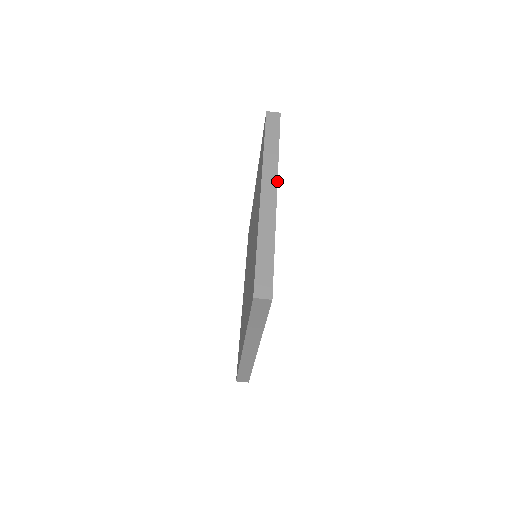
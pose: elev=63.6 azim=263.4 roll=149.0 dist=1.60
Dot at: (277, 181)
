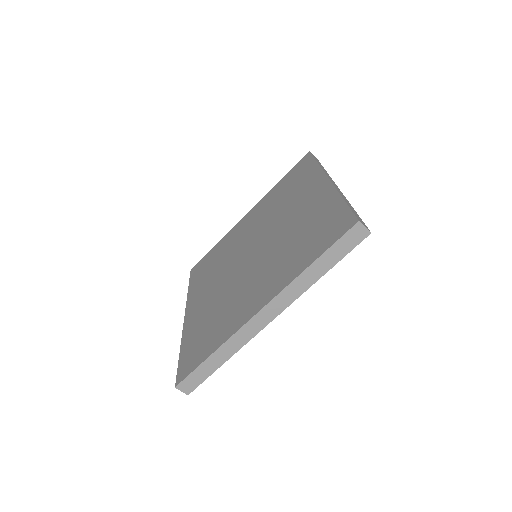
Dot at: occluded
